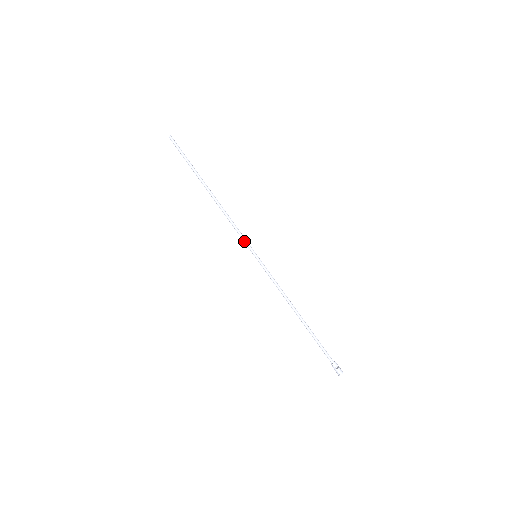
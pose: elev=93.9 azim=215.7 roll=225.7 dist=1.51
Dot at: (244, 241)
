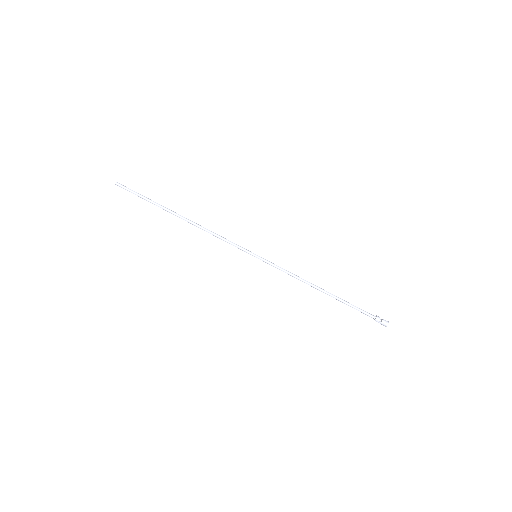
Dot at: (238, 248)
